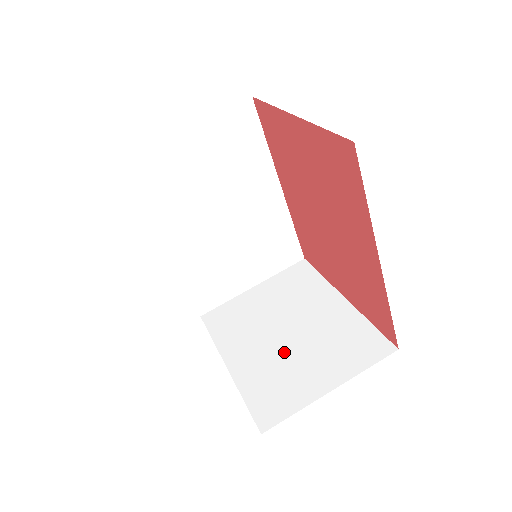
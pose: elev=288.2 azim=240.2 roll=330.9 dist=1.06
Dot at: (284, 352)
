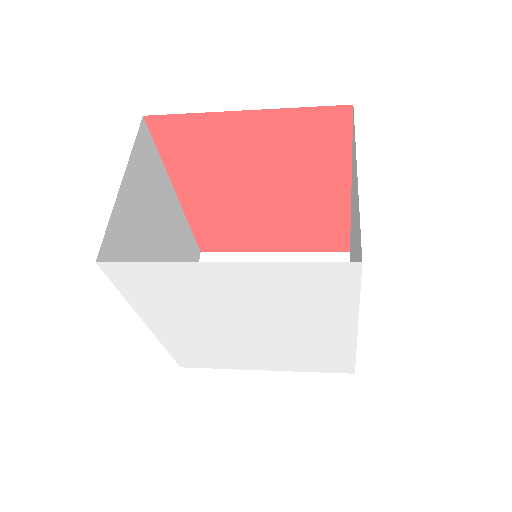
Dot at: occluded
